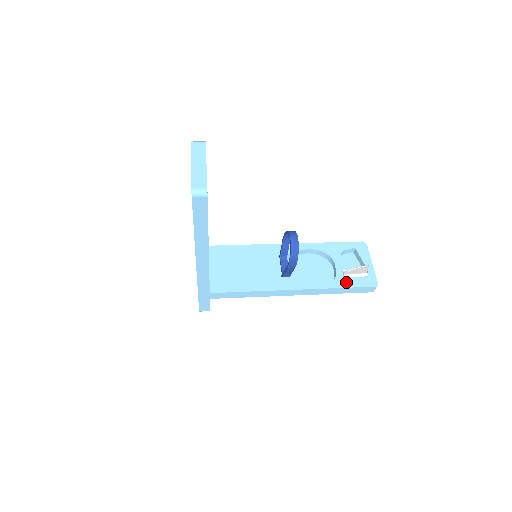
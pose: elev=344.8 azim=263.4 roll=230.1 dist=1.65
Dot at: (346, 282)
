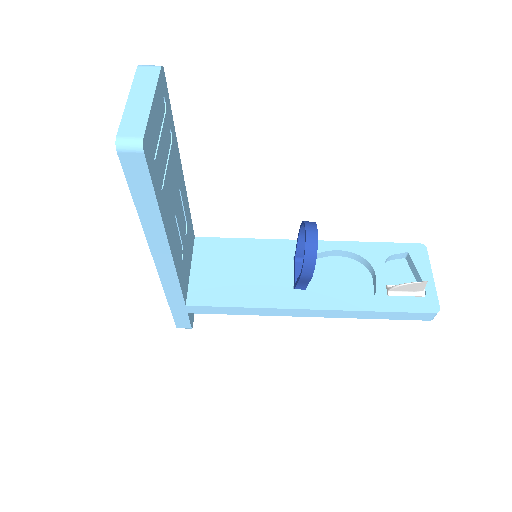
Dot at: (390, 303)
